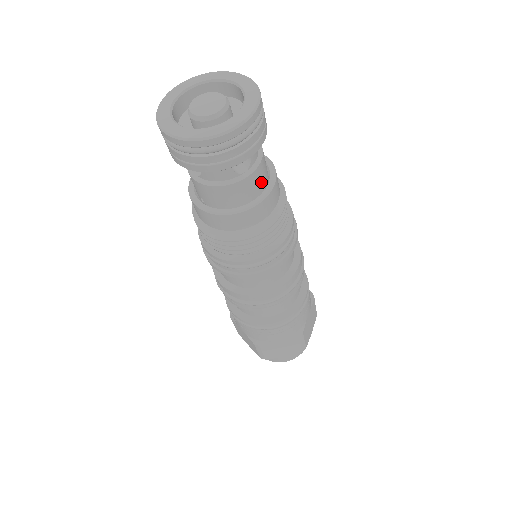
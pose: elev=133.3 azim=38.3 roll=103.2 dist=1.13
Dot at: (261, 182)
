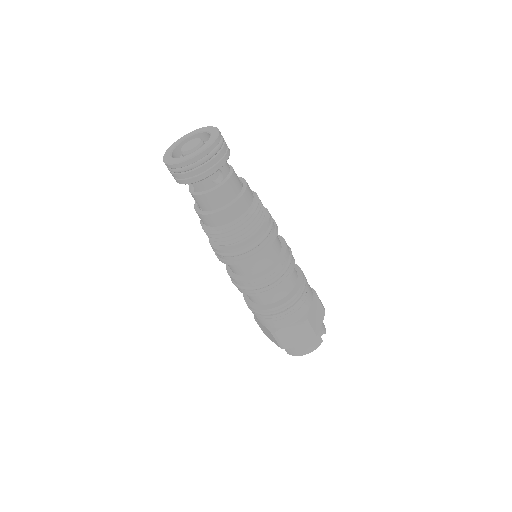
Dot at: (234, 190)
